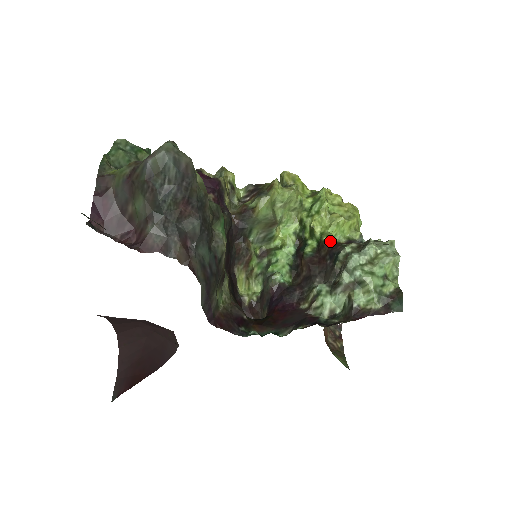
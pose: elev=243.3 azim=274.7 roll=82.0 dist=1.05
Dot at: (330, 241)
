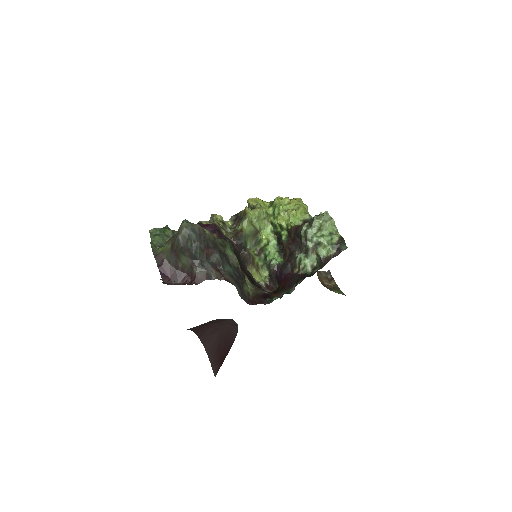
Dot at: (293, 227)
